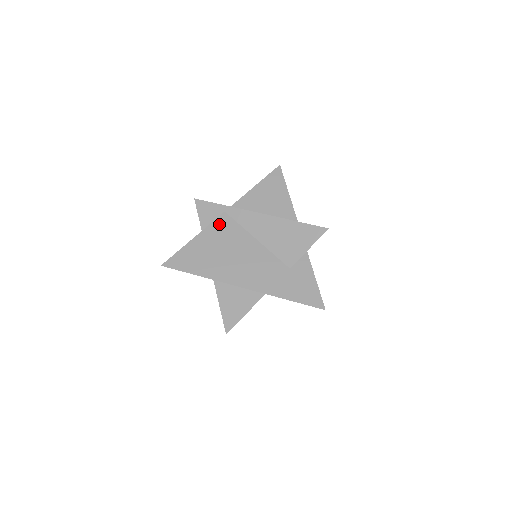
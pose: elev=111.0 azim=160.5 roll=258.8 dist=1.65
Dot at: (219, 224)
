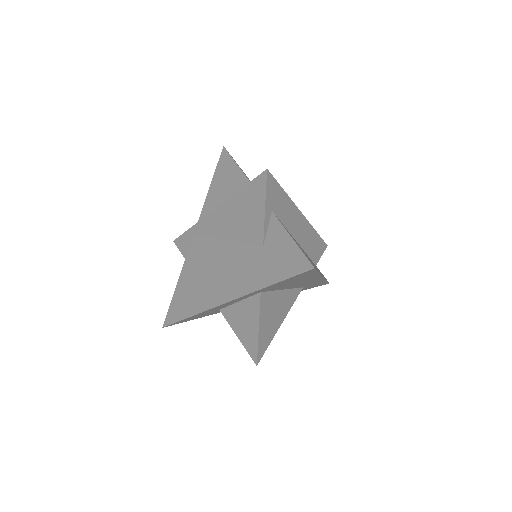
Dot at: (193, 250)
